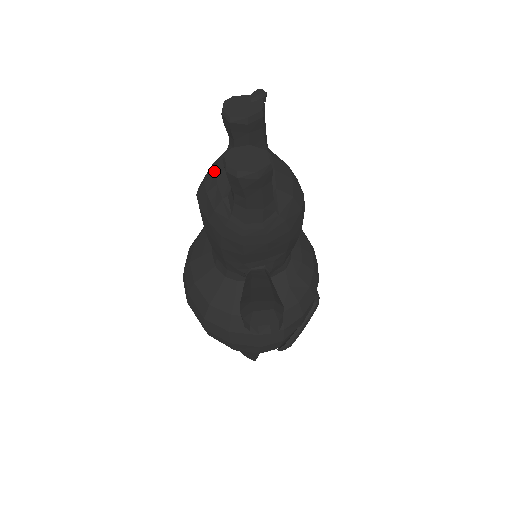
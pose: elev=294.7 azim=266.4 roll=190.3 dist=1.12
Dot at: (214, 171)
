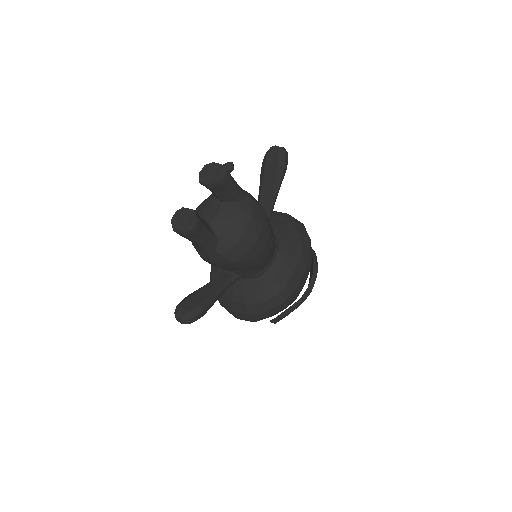
Dot at: (201, 205)
